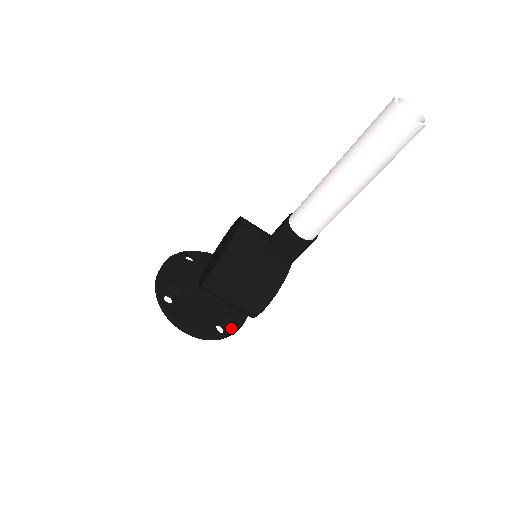
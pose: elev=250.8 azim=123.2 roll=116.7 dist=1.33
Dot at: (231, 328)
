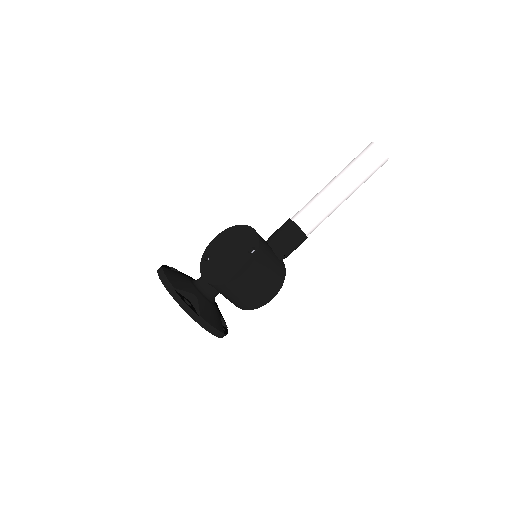
Dot at: (224, 327)
